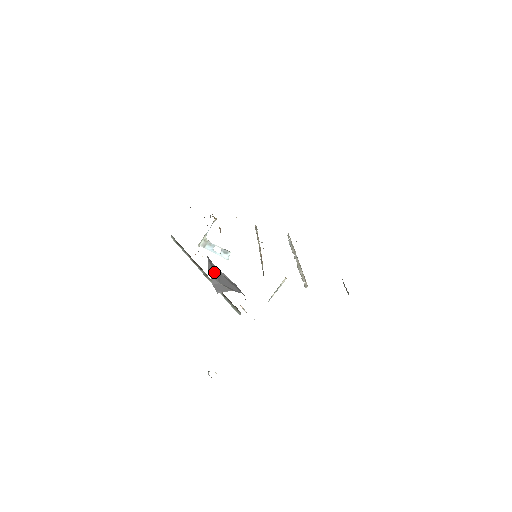
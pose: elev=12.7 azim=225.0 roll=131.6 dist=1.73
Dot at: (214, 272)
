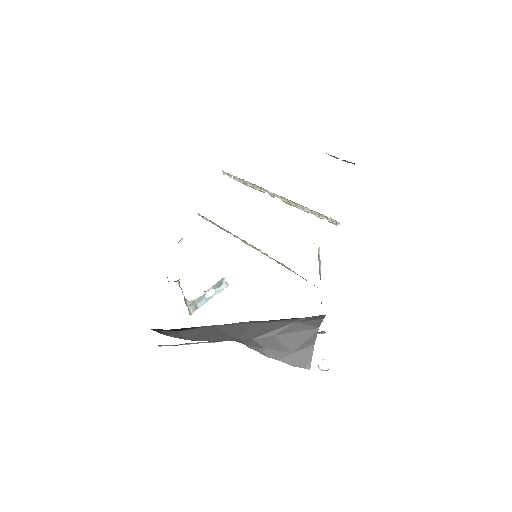
Dot at: (272, 349)
